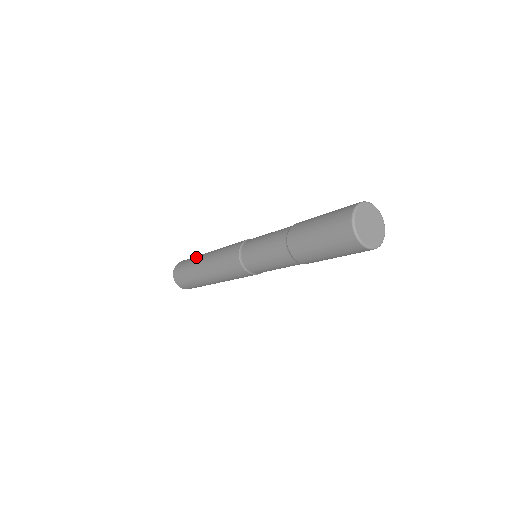
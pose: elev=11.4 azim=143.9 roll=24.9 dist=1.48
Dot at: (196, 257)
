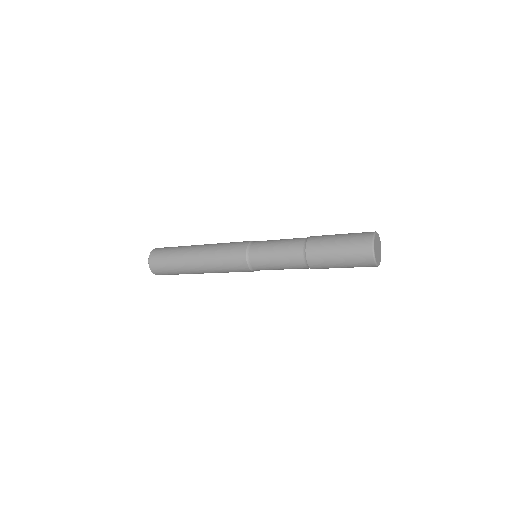
Dot at: (179, 262)
